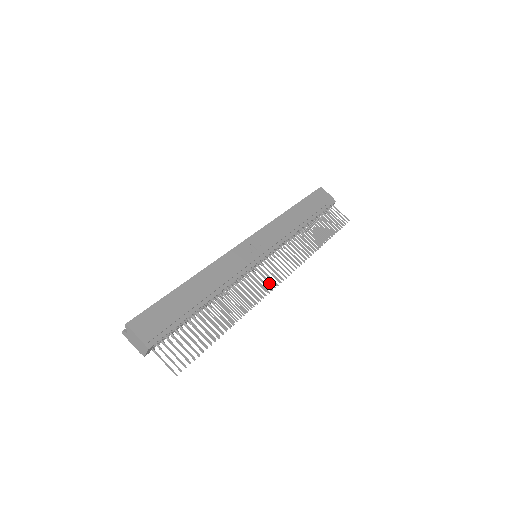
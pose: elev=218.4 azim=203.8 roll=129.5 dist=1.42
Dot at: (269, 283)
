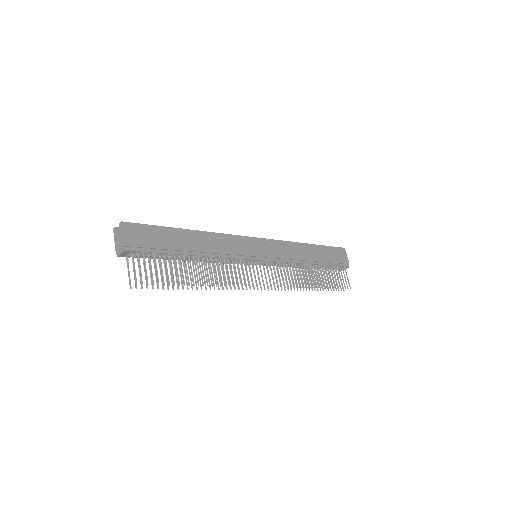
Dot at: (252, 280)
